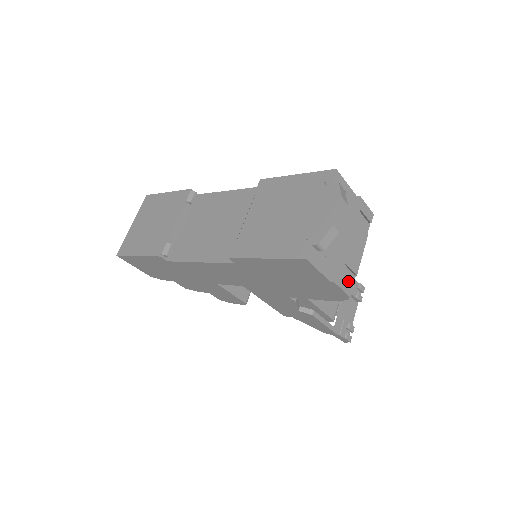
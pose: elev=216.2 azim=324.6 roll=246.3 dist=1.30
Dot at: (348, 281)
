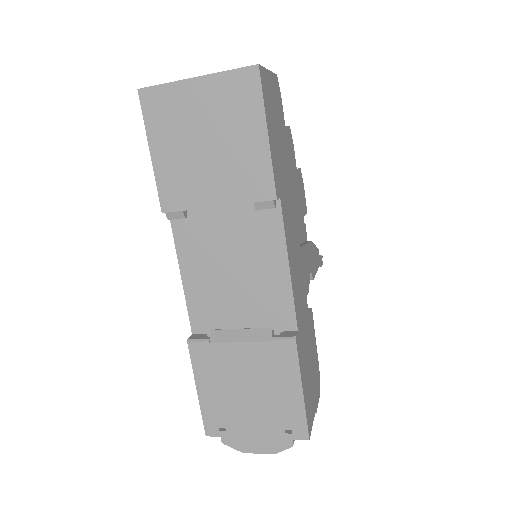
Dot at: occluded
